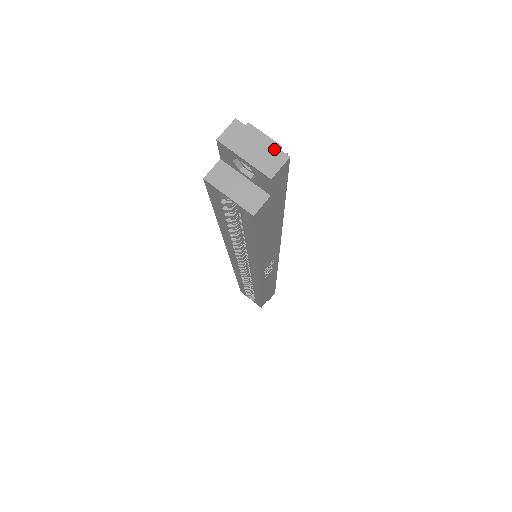
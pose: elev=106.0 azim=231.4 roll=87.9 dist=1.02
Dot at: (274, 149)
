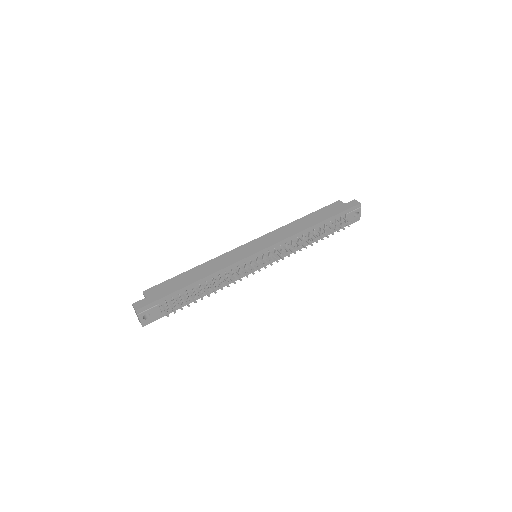
Dot at: (140, 322)
